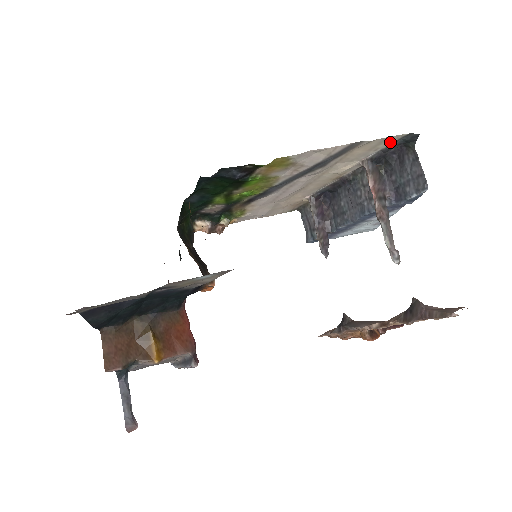
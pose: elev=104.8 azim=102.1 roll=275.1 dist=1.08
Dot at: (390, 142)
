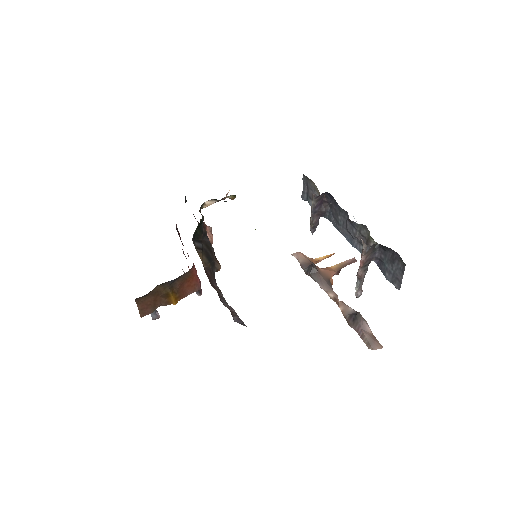
Dot at: occluded
